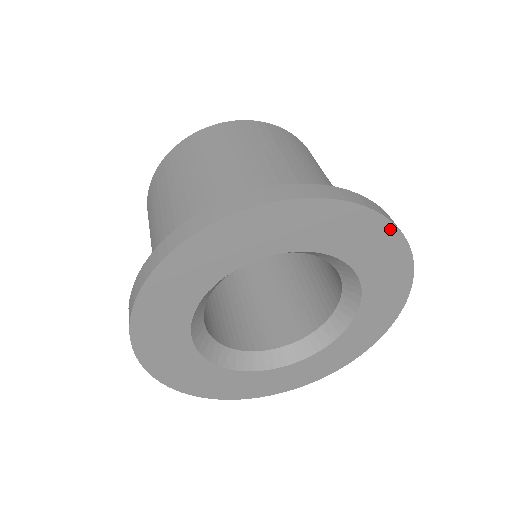
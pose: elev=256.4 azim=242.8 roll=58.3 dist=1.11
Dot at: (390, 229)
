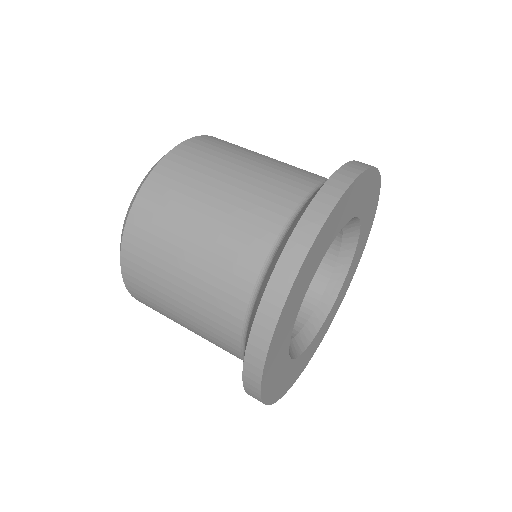
Dot at: (331, 215)
